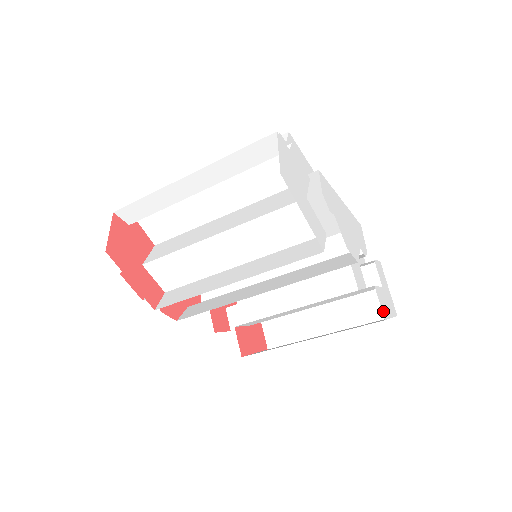
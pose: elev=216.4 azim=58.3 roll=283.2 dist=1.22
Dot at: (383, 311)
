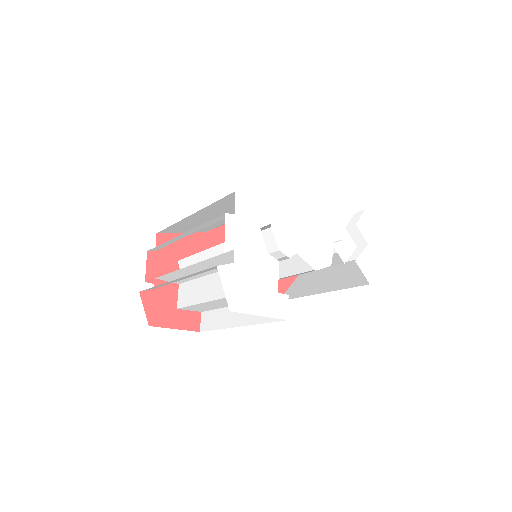
Dot at: (368, 276)
